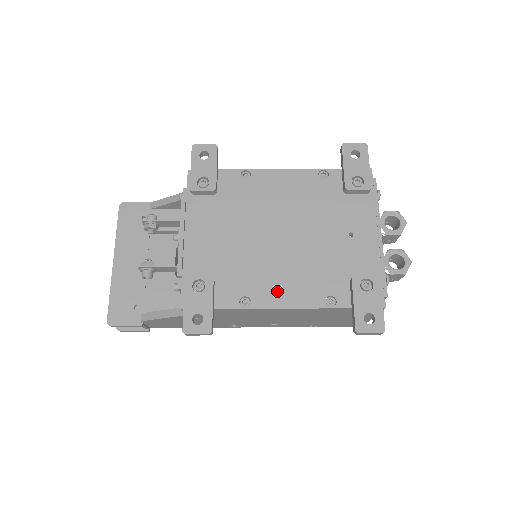
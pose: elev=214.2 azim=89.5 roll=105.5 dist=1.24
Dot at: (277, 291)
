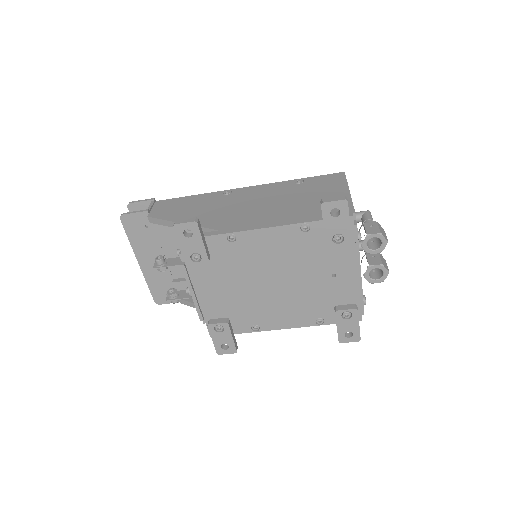
Dot at: (278, 320)
